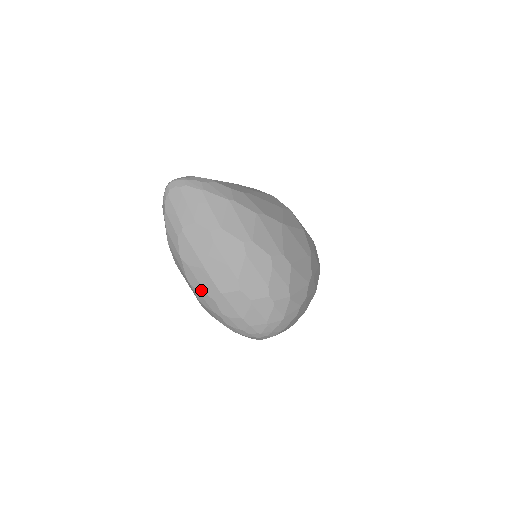
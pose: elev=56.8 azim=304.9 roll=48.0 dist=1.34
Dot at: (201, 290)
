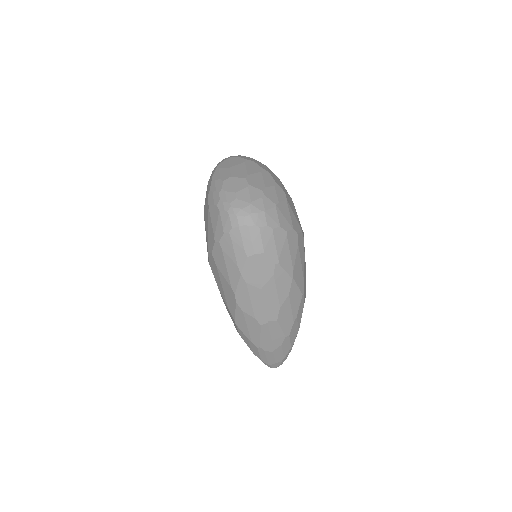
Dot at: (218, 178)
